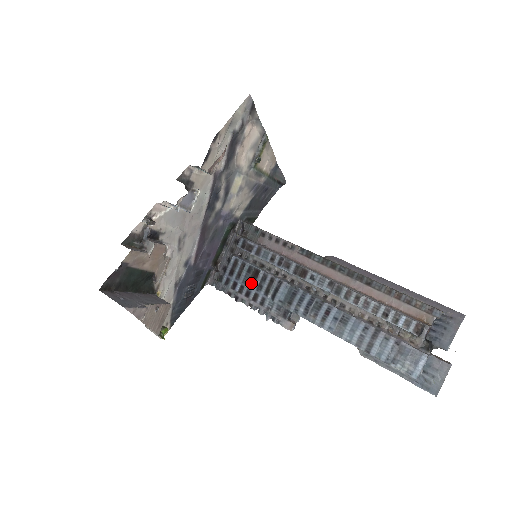
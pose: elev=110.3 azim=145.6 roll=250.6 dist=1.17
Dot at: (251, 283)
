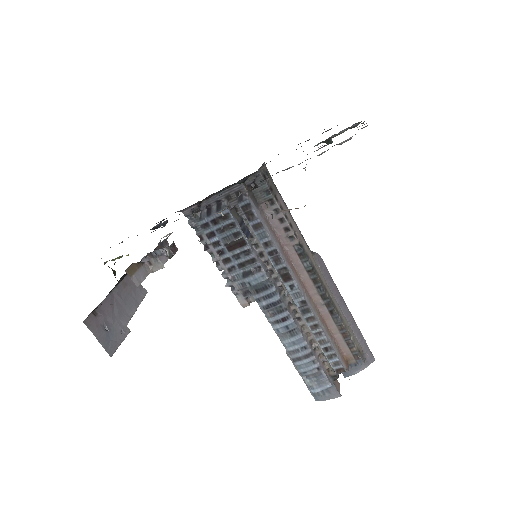
Dot at: (230, 247)
